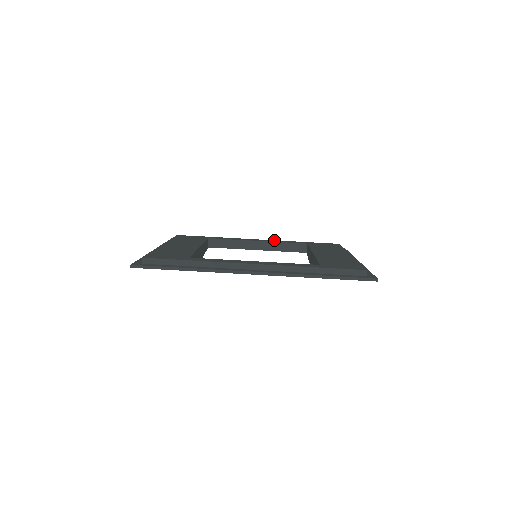
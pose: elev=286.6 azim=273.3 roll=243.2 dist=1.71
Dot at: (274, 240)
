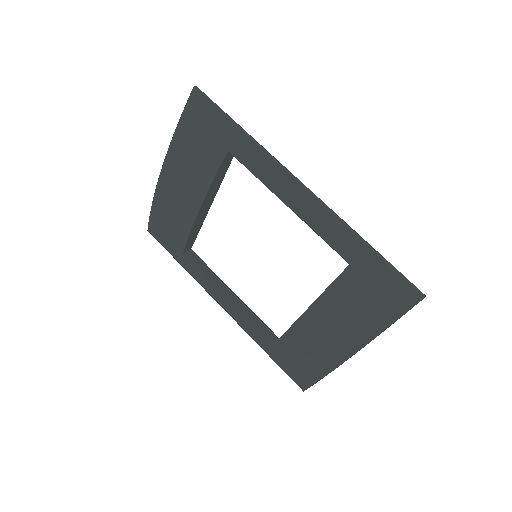
Dot at: occluded
